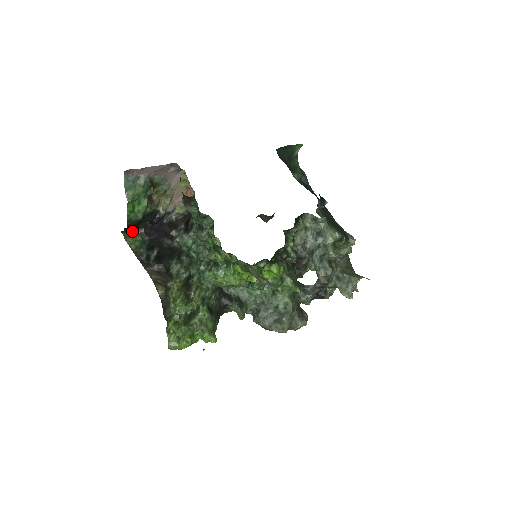
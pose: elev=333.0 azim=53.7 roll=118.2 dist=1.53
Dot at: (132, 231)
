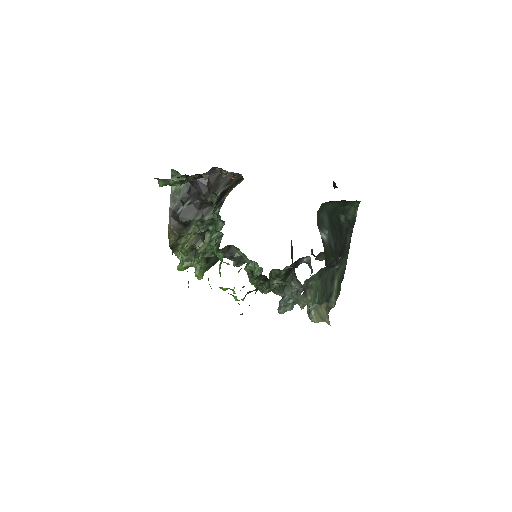
Dot at: (179, 175)
